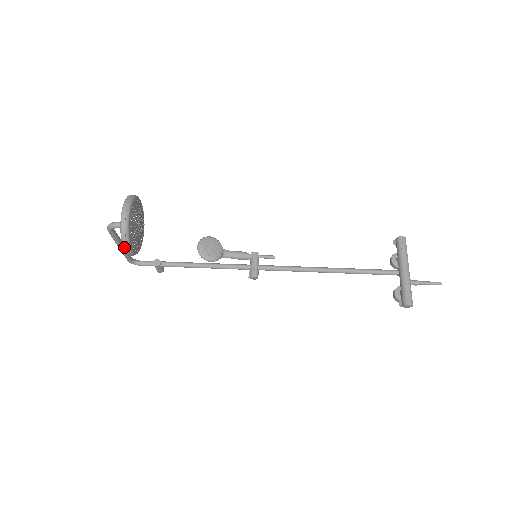
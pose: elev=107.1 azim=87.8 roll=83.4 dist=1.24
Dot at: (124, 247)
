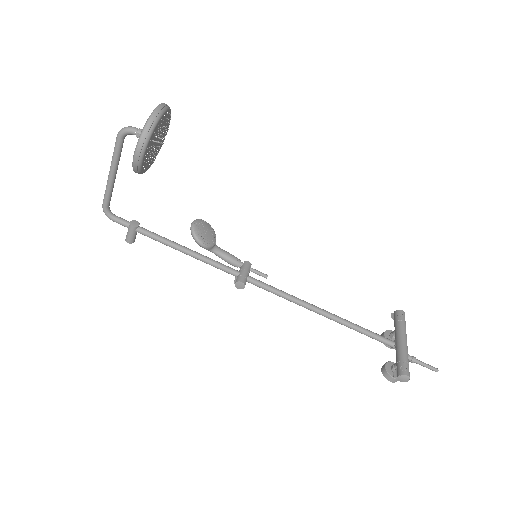
Dot at: (139, 143)
